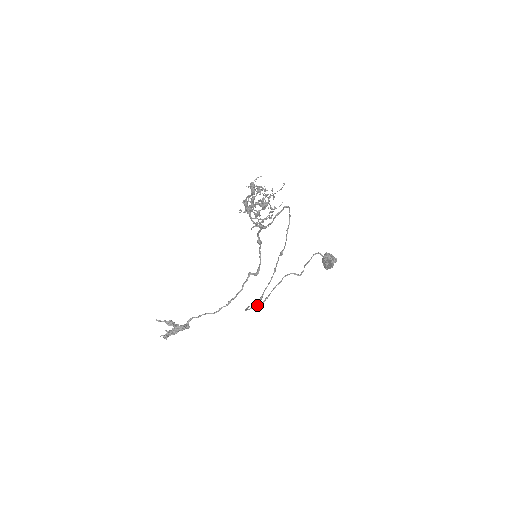
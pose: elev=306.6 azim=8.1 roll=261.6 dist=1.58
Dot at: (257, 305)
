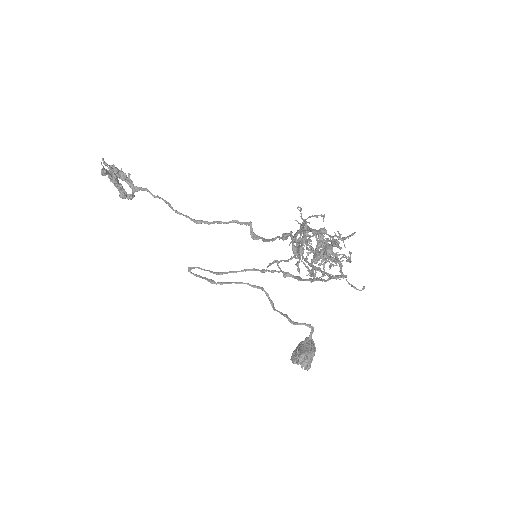
Dot at: (205, 278)
